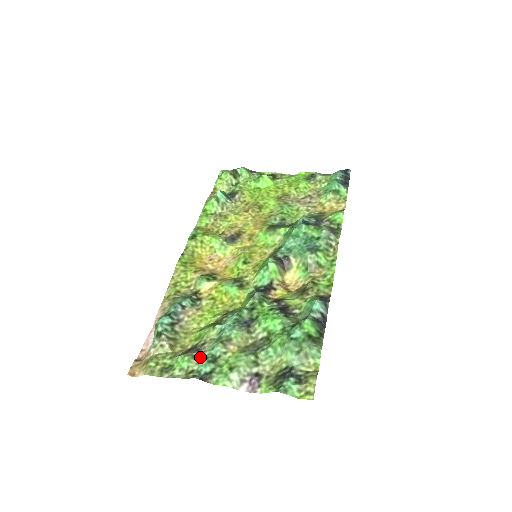
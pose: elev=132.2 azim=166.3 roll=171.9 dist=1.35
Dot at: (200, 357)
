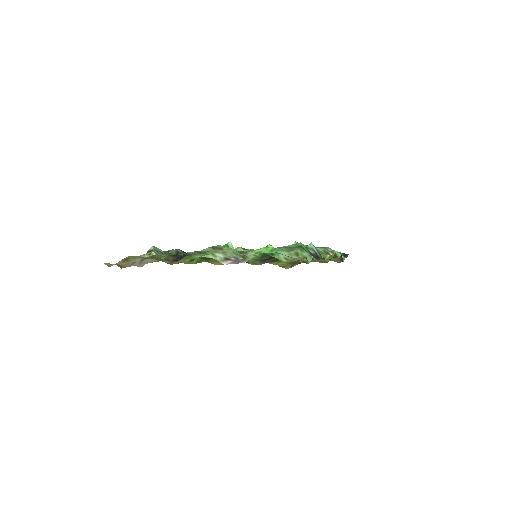
Dot at: (187, 254)
